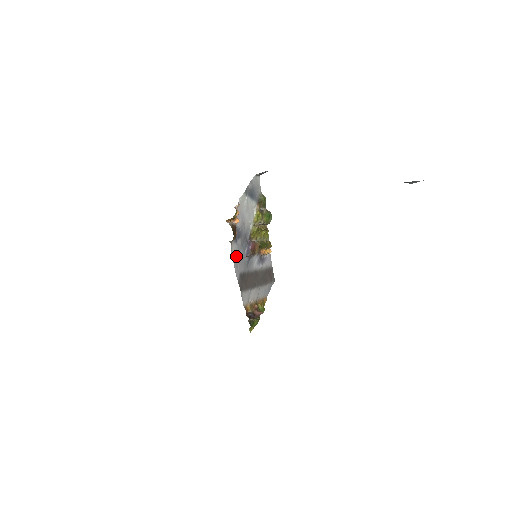
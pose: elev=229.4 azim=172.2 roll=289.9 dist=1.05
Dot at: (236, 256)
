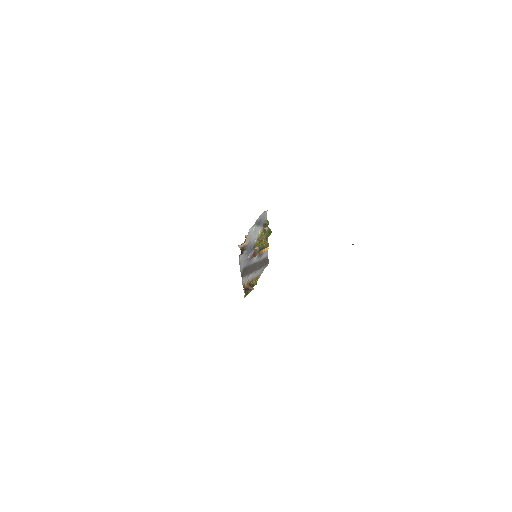
Dot at: (242, 260)
